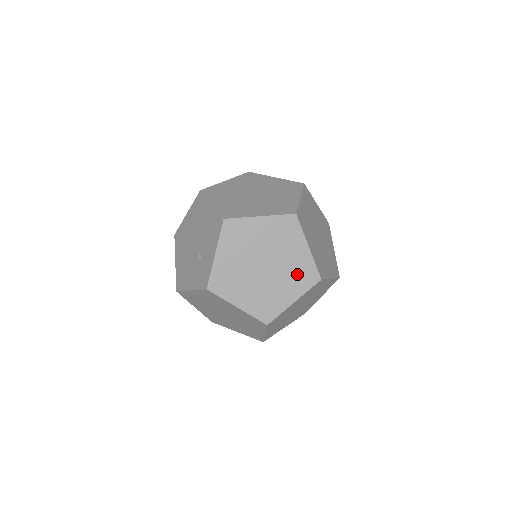
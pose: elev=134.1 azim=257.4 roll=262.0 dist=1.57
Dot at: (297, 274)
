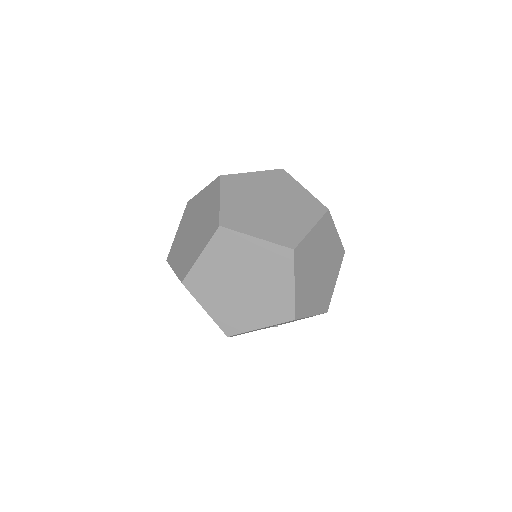
Dot at: (283, 229)
